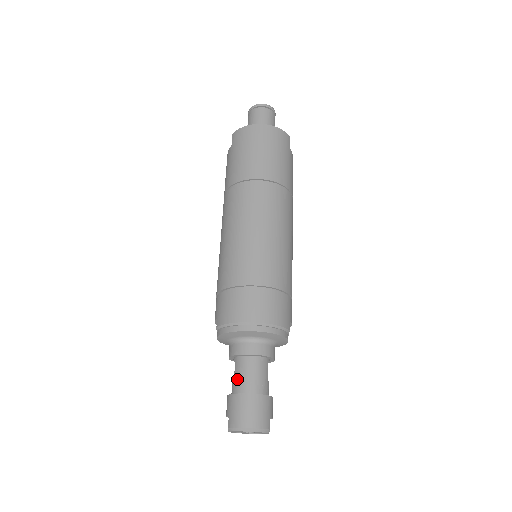
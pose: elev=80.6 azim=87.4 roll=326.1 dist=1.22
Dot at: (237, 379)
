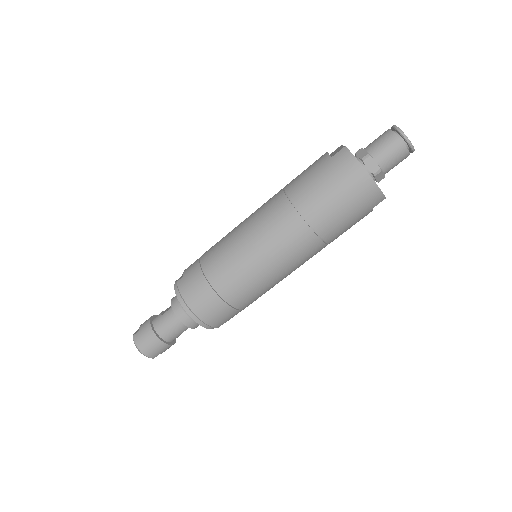
Dot at: (161, 319)
